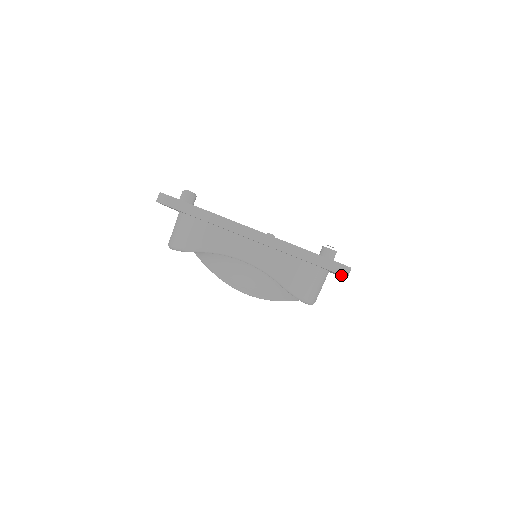
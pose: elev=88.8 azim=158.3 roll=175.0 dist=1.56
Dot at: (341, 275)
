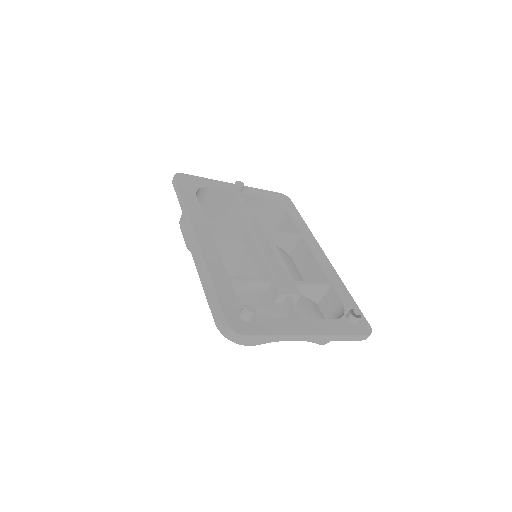
Dot at: occluded
